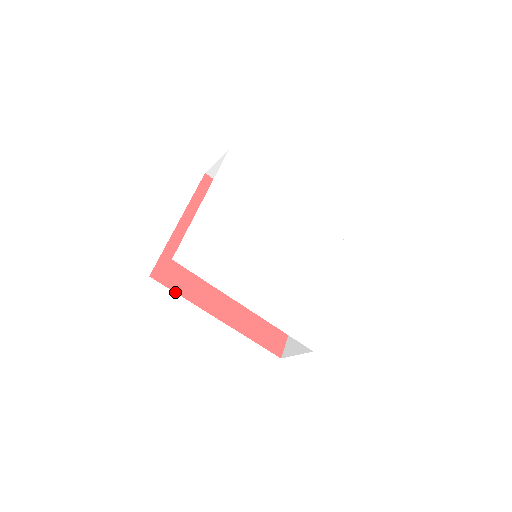
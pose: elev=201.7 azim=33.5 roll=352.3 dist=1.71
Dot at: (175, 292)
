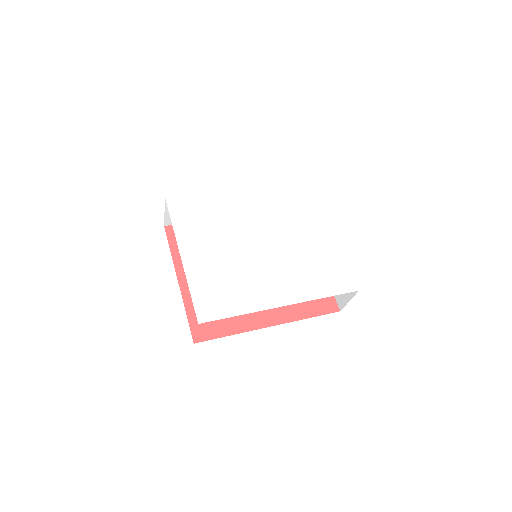
Dot at: occluded
